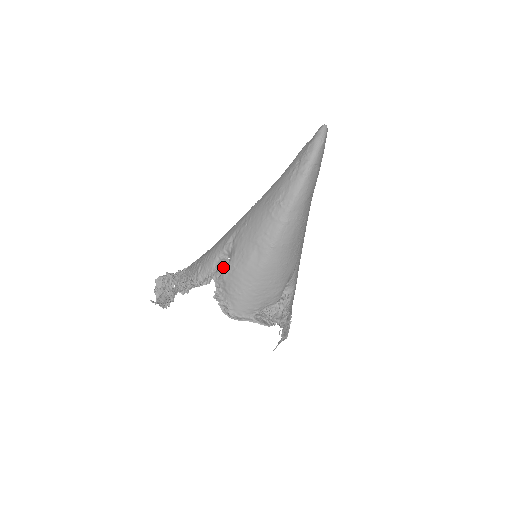
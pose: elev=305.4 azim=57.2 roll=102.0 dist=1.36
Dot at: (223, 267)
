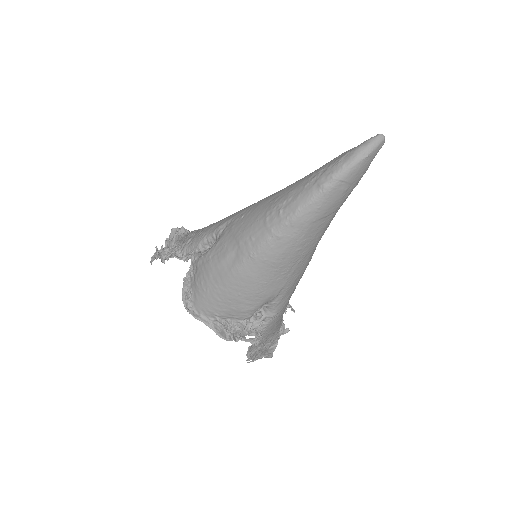
Dot at: (204, 251)
